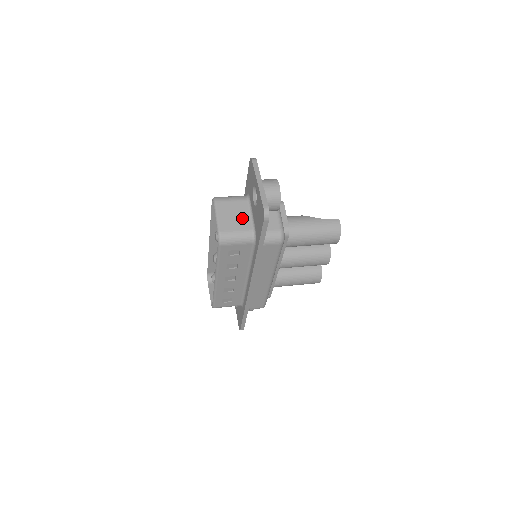
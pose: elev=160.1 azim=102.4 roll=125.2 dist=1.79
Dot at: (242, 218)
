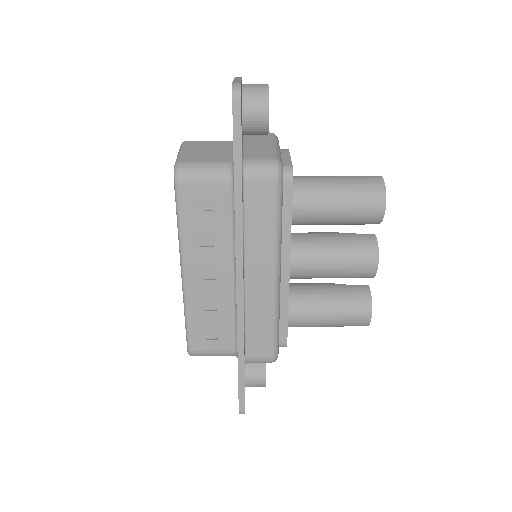
Dot at: (218, 153)
